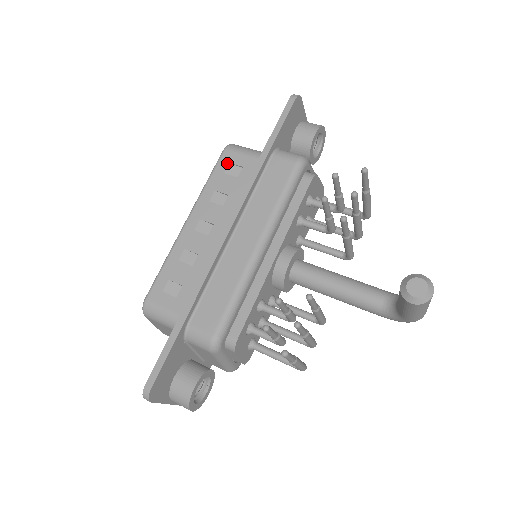
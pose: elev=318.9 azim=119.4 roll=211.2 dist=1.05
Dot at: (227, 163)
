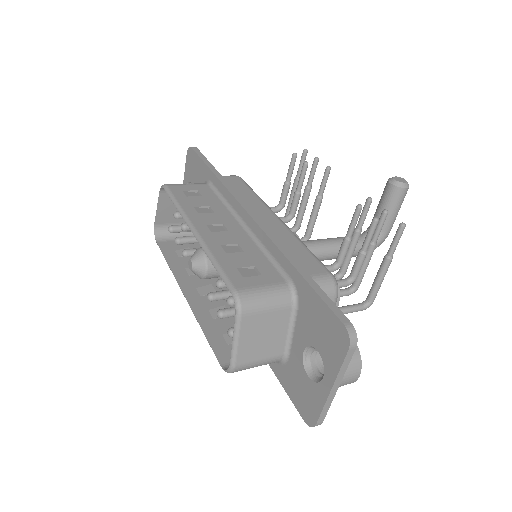
Dot at: (181, 191)
